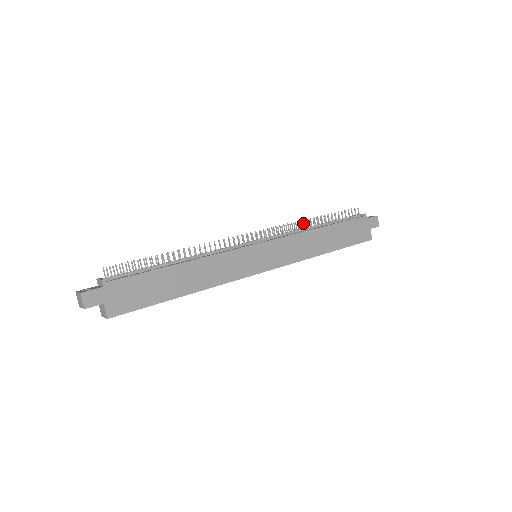
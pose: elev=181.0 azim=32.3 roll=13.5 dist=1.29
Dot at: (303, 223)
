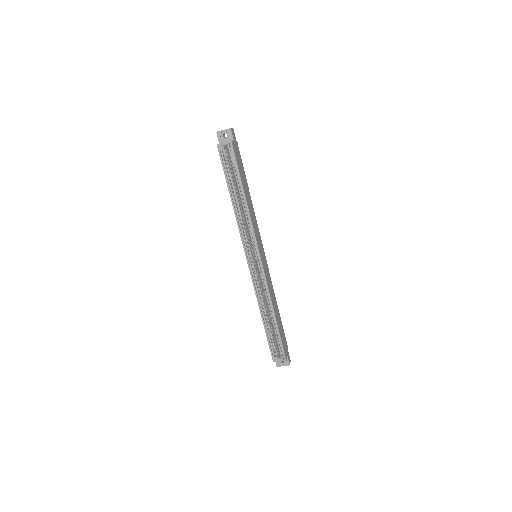
Dot at: occluded
